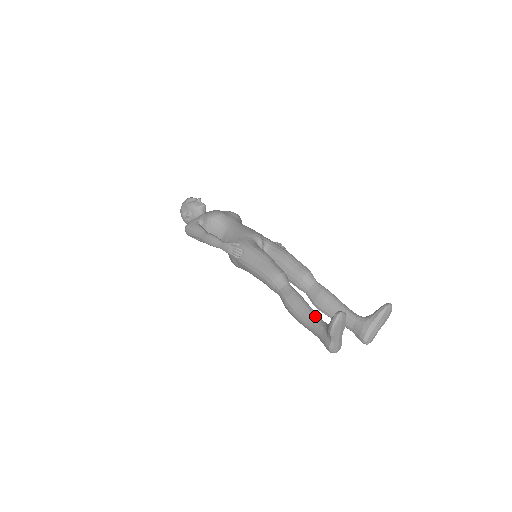
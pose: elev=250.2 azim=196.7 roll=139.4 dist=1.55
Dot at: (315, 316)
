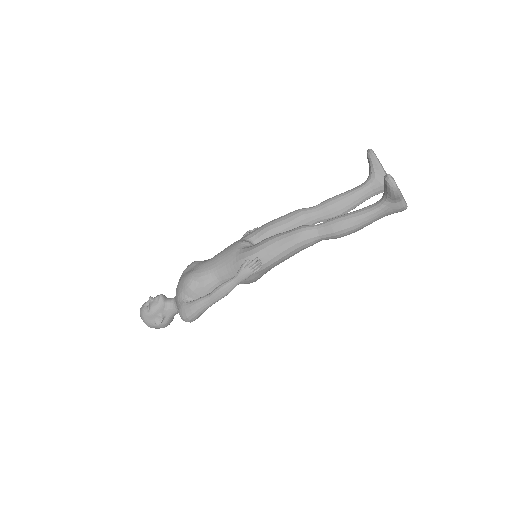
Dot at: (366, 209)
